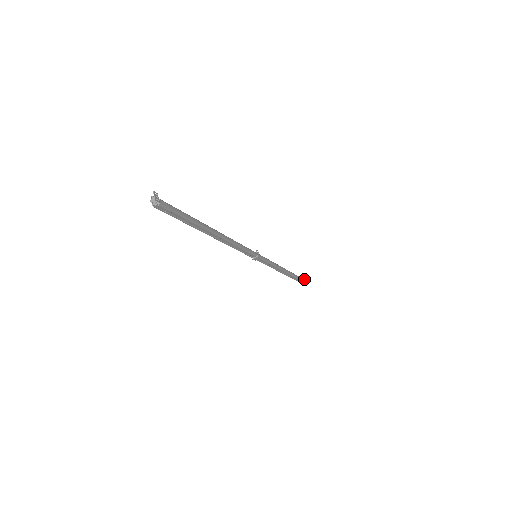
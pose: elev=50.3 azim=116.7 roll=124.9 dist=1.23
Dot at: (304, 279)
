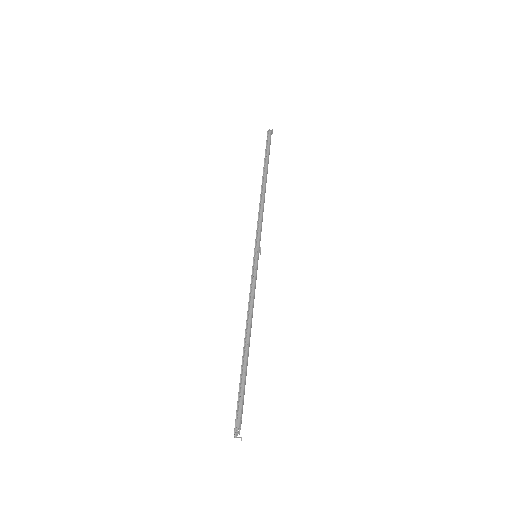
Dot at: (239, 437)
